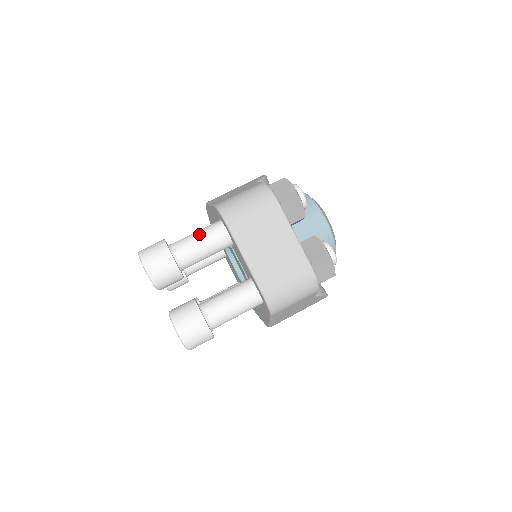
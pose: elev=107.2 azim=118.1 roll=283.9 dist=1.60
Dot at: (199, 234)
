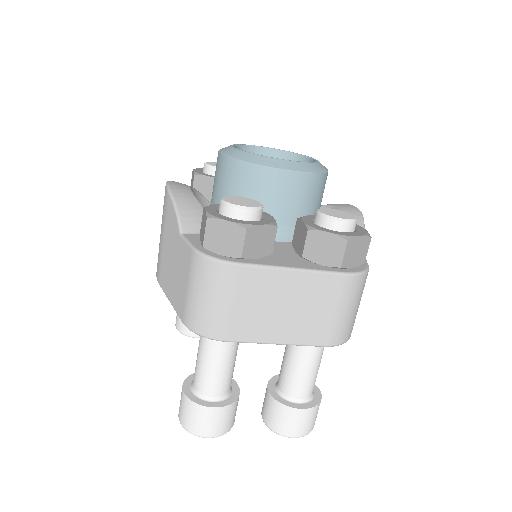
Dot at: (205, 359)
